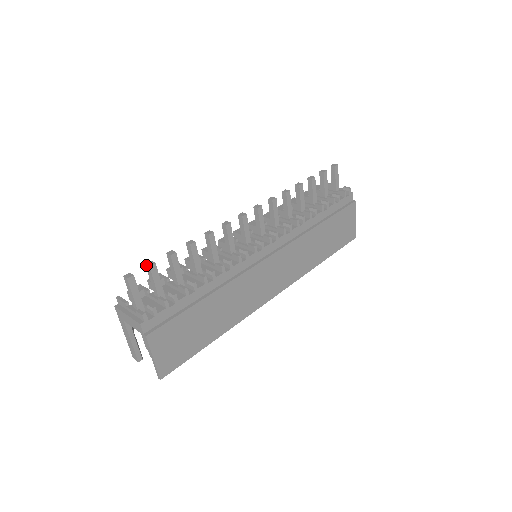
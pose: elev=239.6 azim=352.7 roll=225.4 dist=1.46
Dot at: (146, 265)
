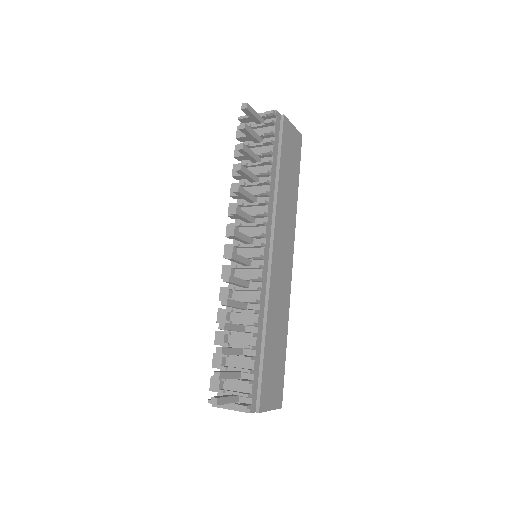
Dot at: occluded
